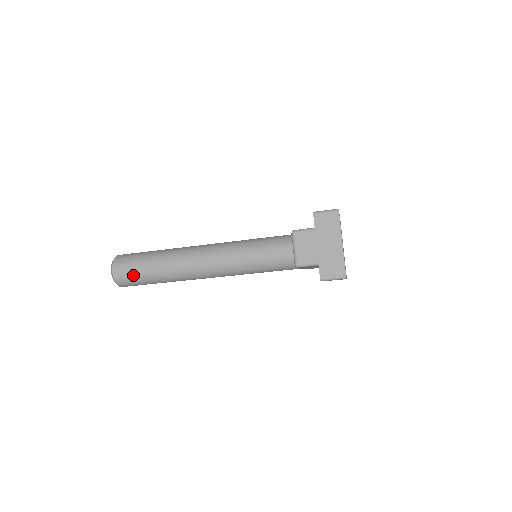
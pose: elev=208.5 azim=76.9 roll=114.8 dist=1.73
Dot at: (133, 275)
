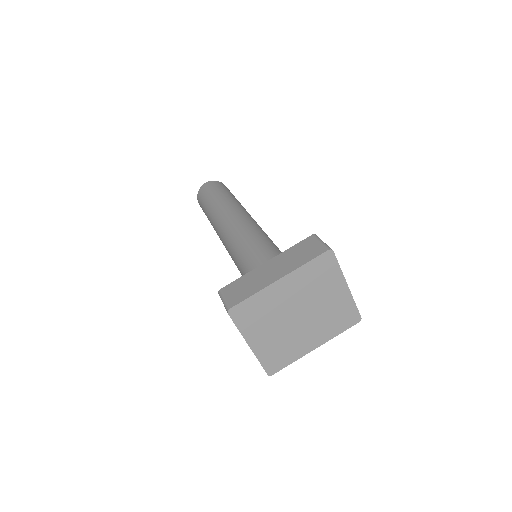
Dot at: occluded
